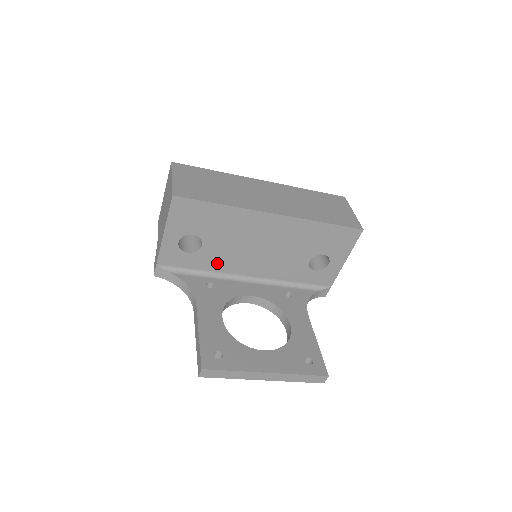
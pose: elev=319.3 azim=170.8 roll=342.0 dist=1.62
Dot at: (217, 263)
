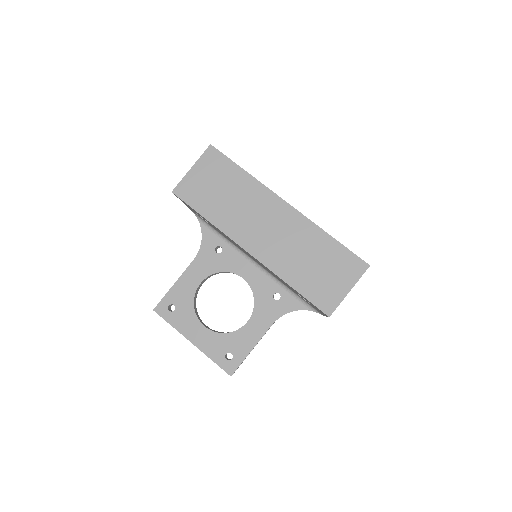
Dot at: (228, 239)
